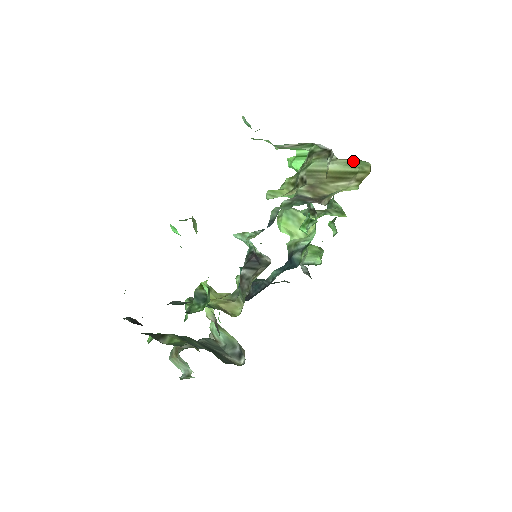
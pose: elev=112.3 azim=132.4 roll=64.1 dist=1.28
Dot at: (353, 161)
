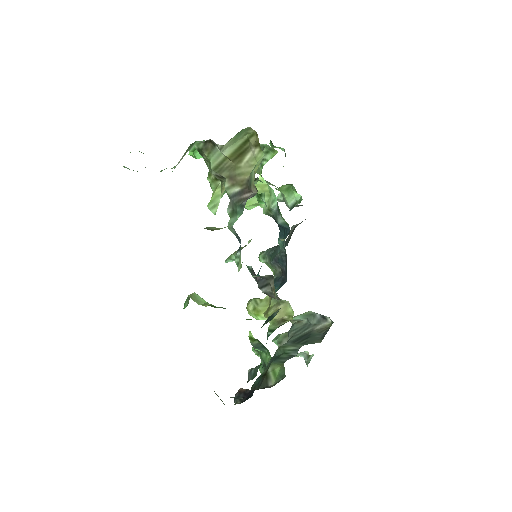
Dot at: (235, 136)
